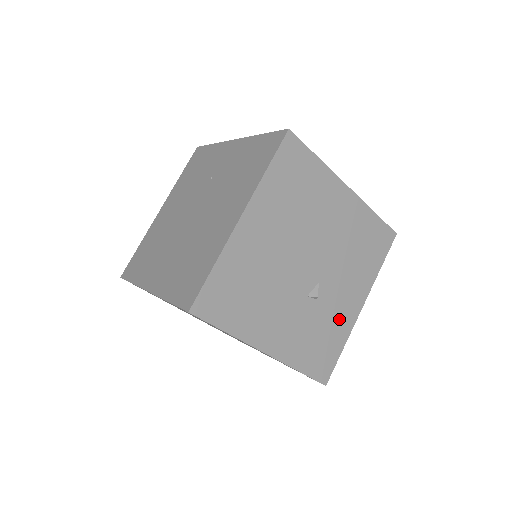
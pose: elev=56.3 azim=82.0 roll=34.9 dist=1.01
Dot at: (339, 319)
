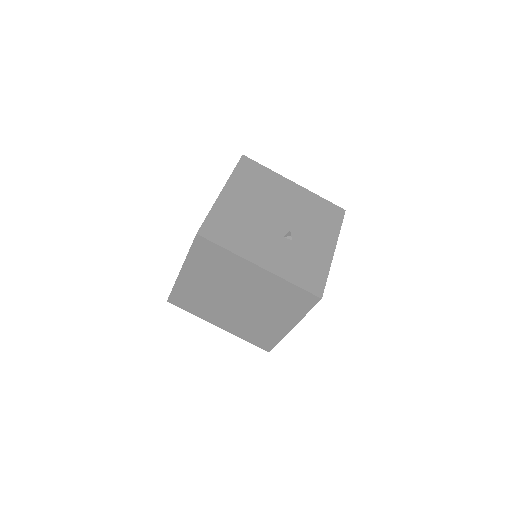
Dot at: (316, 255)
